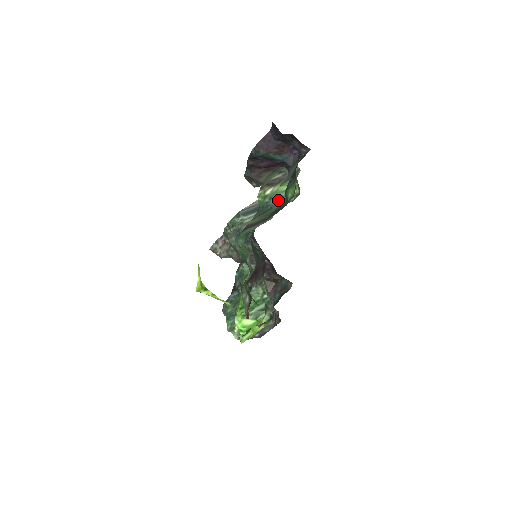
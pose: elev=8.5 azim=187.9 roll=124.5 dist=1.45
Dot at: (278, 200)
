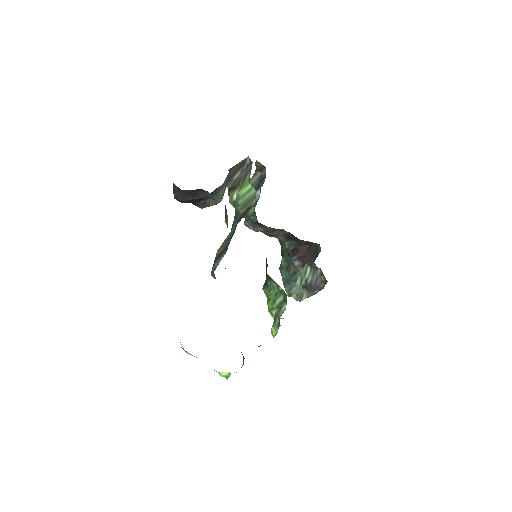
Dot at: (242, 207)
